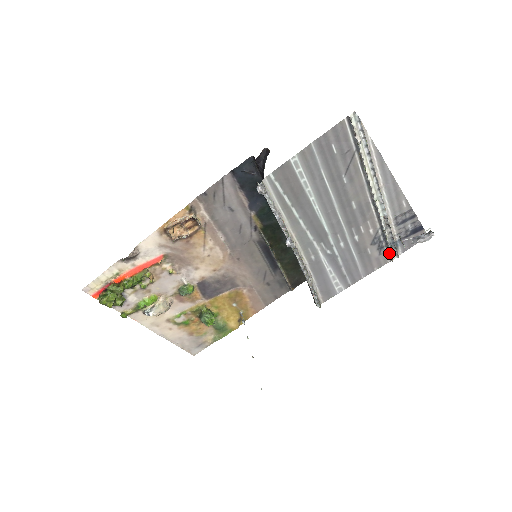
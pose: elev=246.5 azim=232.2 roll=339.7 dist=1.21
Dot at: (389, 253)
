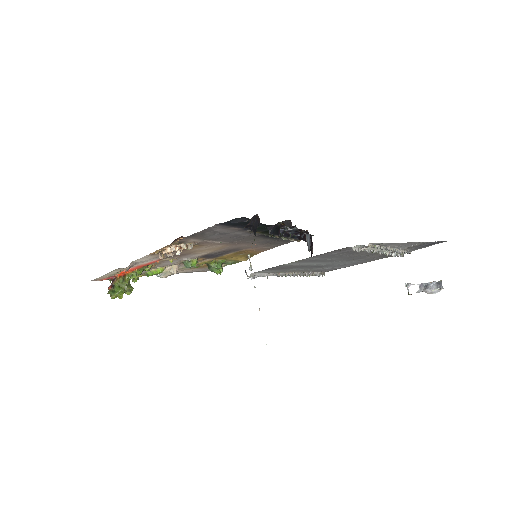
Dot at: occluded
